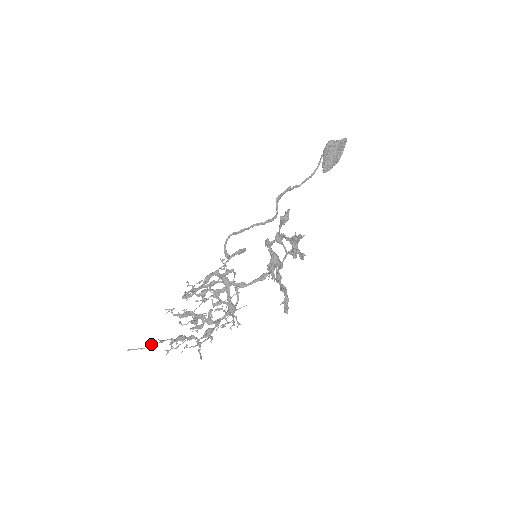
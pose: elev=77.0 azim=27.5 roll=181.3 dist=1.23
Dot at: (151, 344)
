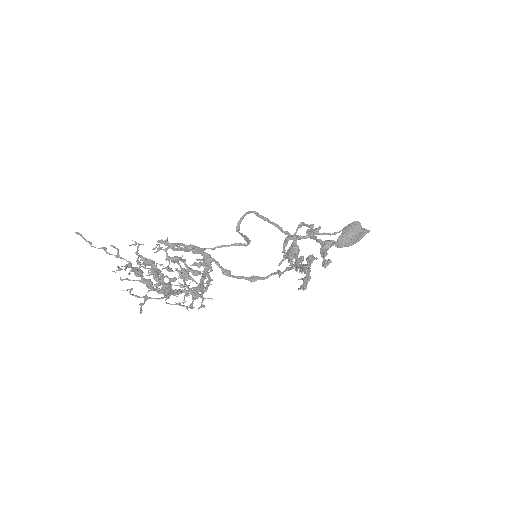
Dot at: (105, 249)
